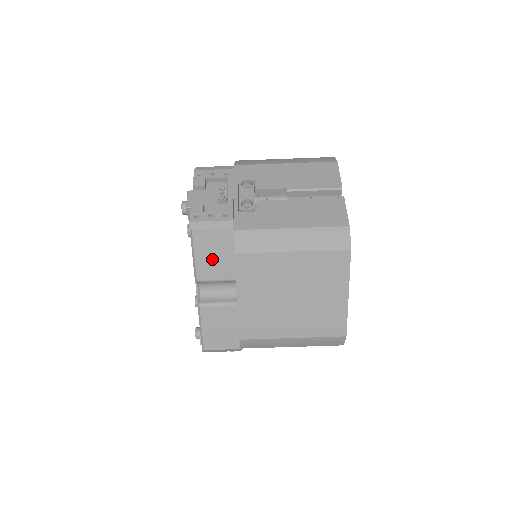
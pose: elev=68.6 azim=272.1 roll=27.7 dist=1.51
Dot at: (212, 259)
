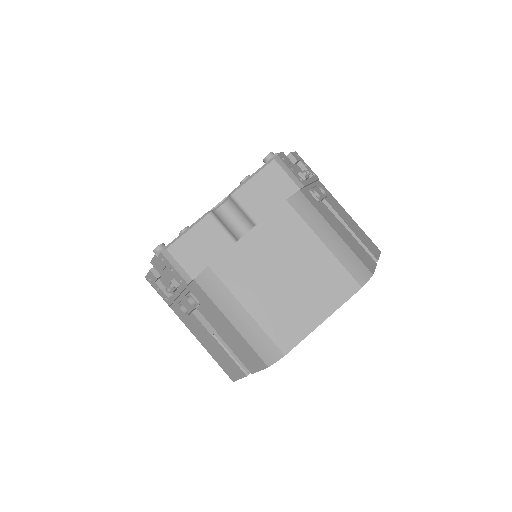
Dot at: (262, 192)
